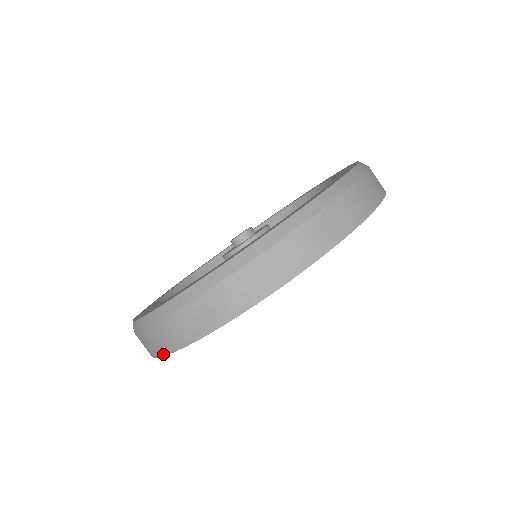
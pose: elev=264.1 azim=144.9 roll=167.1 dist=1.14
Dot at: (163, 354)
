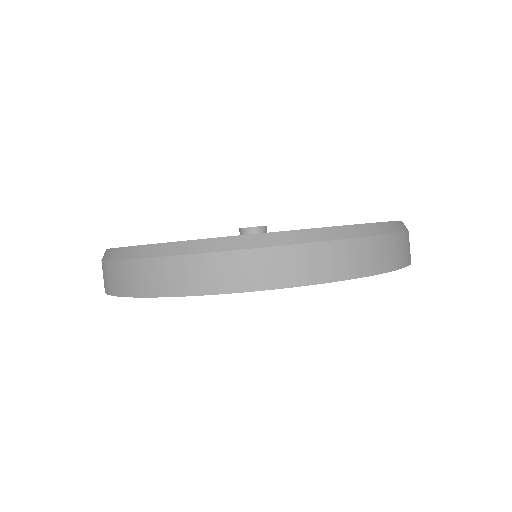
Dot at: occluded
